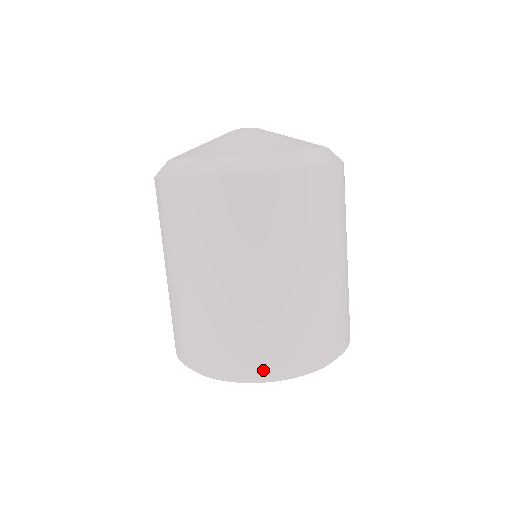
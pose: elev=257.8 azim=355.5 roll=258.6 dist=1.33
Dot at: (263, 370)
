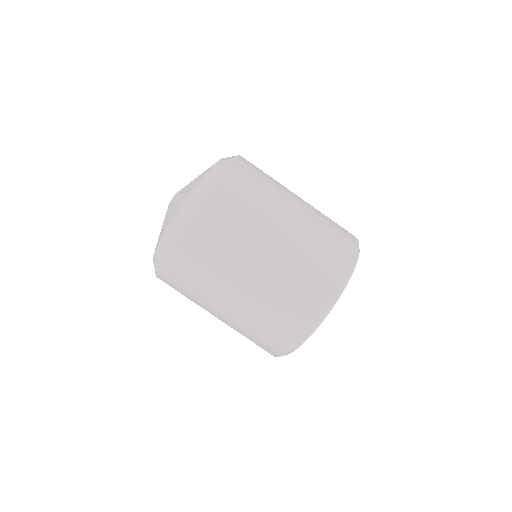
Dot at: (285, 345)
